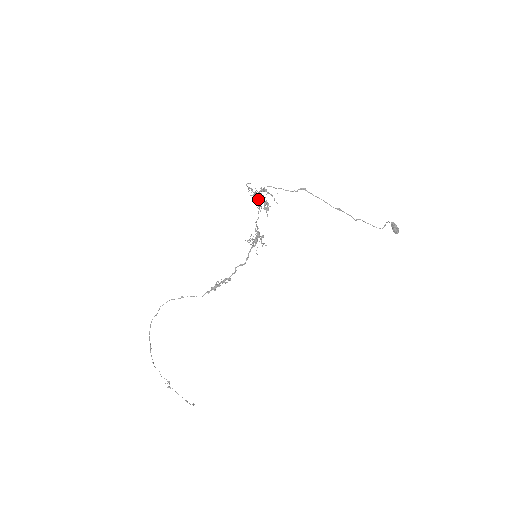
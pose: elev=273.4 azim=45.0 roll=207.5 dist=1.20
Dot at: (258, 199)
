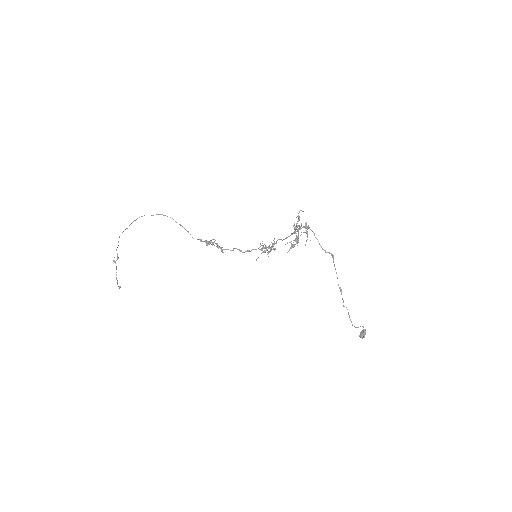
Dot at: occluded
